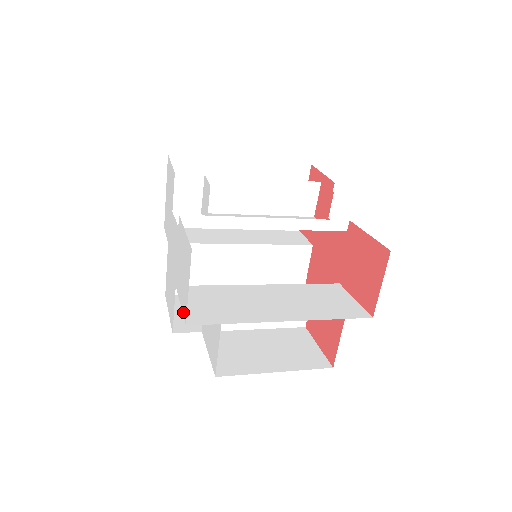
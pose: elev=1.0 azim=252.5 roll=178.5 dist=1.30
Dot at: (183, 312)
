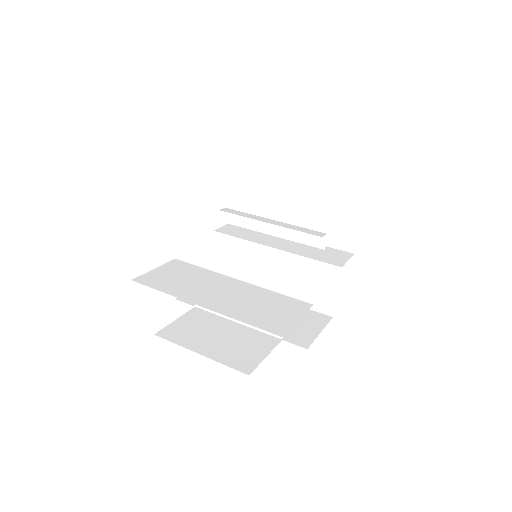
Dot at: occluded
